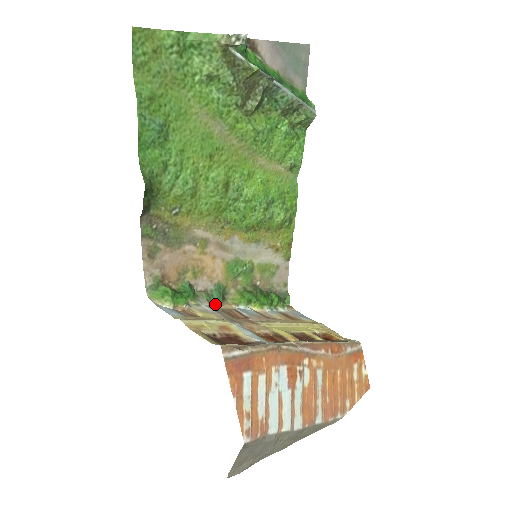
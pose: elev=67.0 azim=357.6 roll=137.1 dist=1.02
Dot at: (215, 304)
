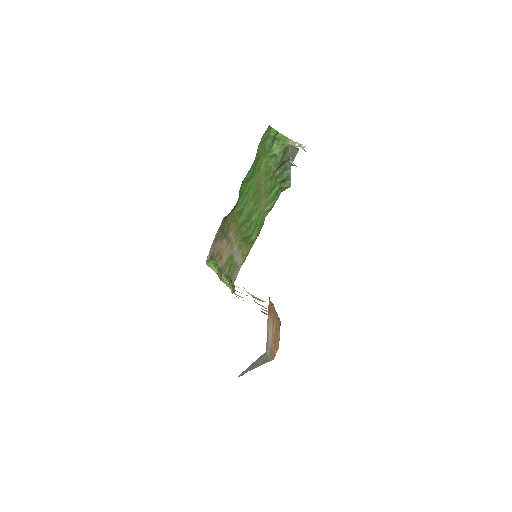
Dot at: occluded
